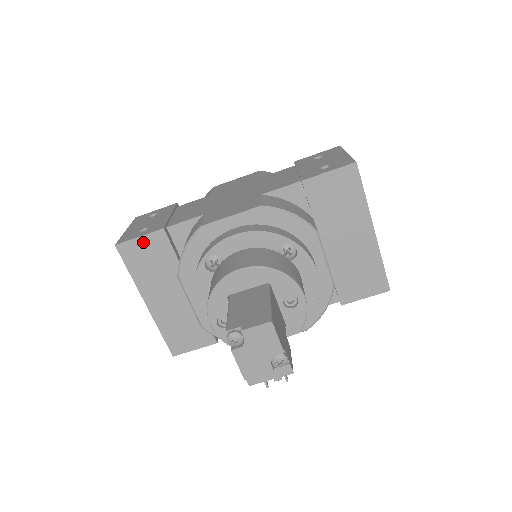
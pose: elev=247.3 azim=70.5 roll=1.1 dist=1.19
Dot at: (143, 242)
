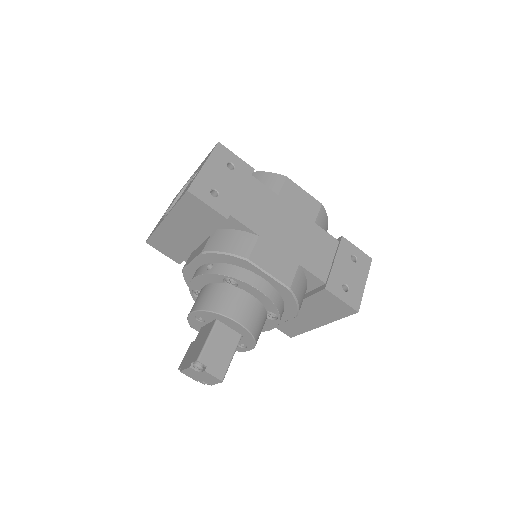
Dot at: (206, 208)
